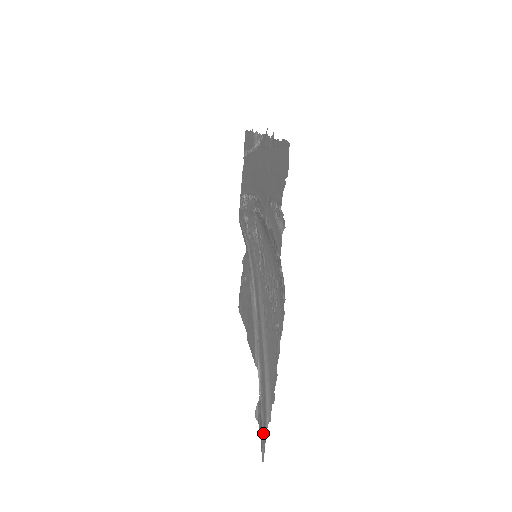
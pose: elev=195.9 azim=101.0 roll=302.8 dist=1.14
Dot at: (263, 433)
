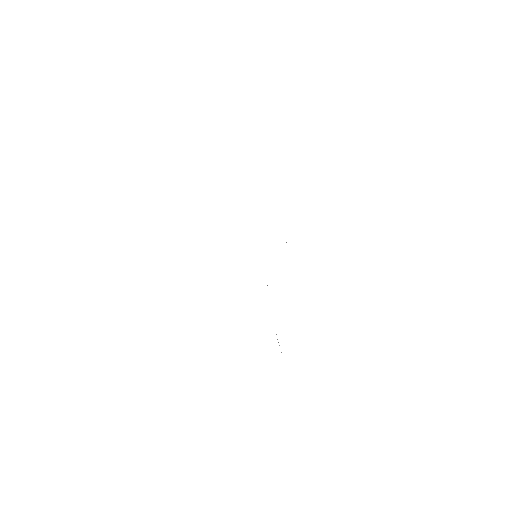
Dot at: occluded
